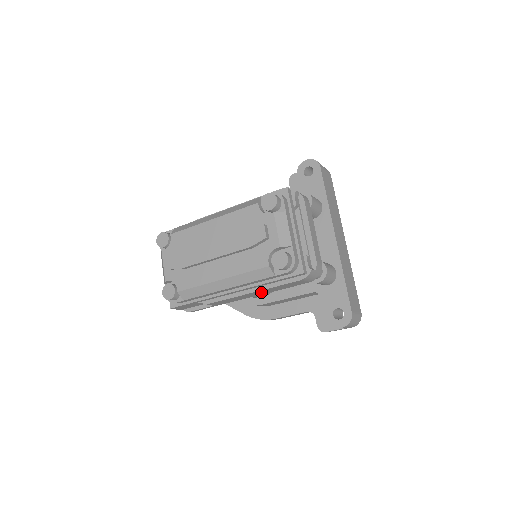
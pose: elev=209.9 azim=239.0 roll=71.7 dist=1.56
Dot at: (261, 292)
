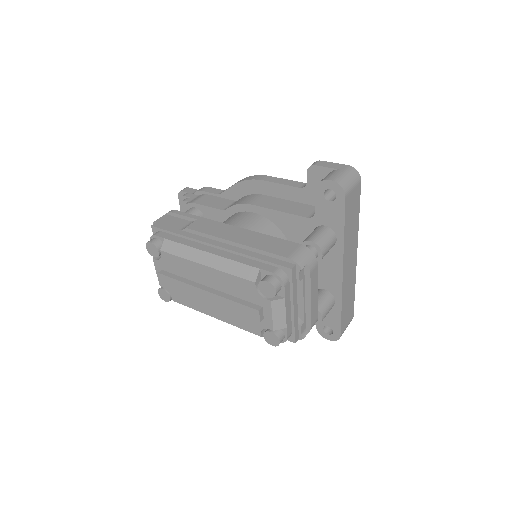
Dot at: occluded
